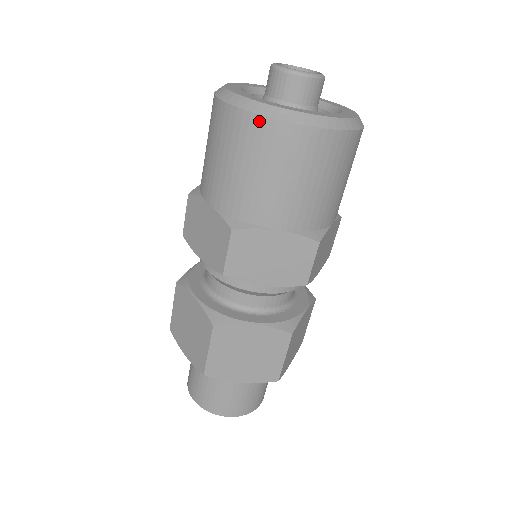
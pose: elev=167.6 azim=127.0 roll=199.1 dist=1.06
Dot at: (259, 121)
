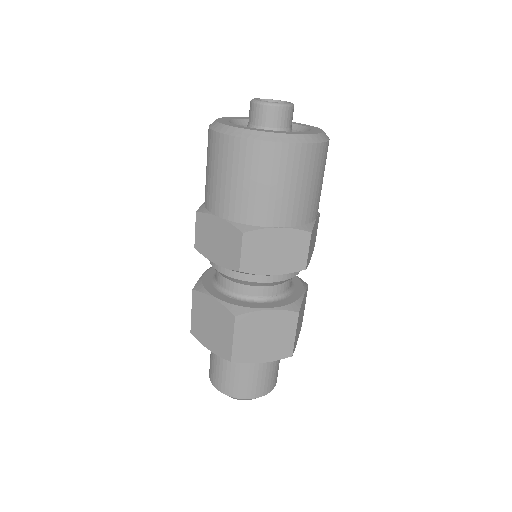
Dot at: (254, 144)
